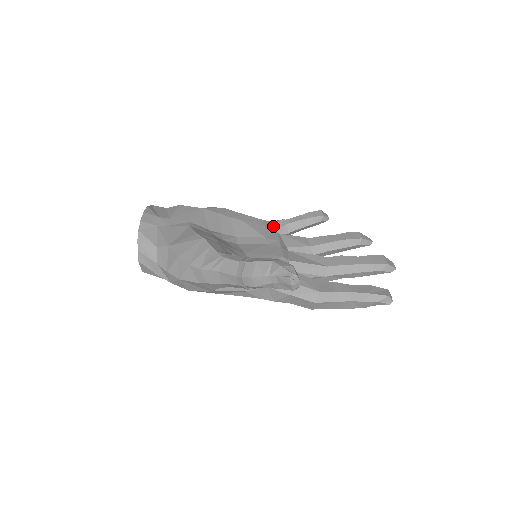
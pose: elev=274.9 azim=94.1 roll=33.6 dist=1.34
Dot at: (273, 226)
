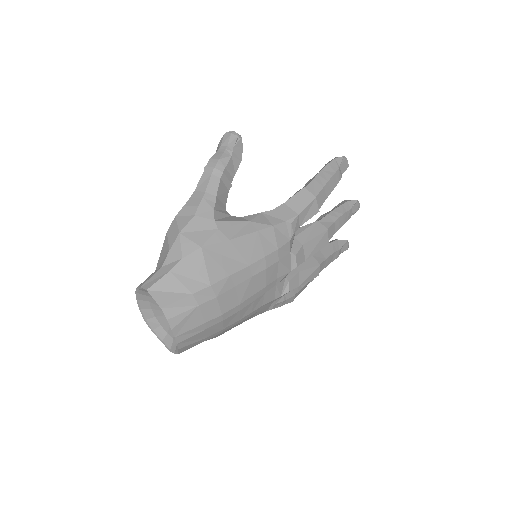
Dot at: occluded
